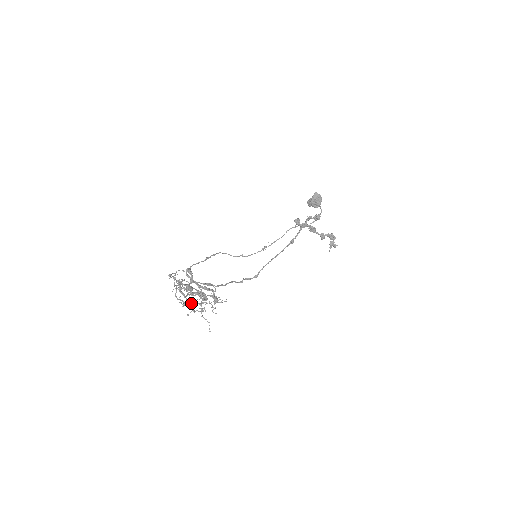
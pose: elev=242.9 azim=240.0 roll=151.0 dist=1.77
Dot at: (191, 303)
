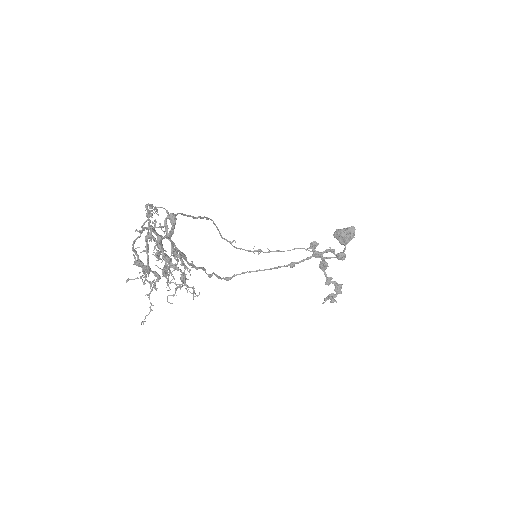
Dot at: occluded
